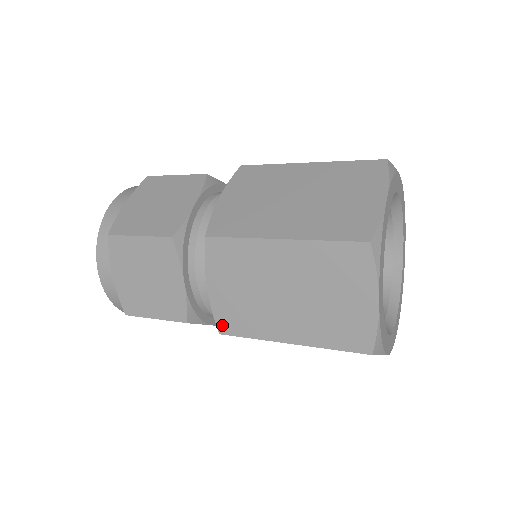
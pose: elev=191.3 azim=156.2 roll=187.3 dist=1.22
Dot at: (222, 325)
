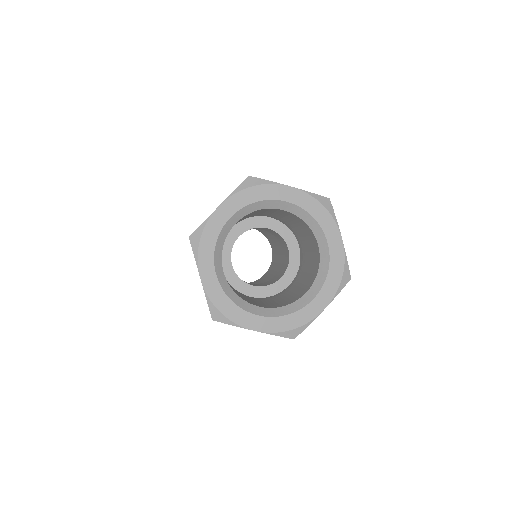
Dot at: occluded
